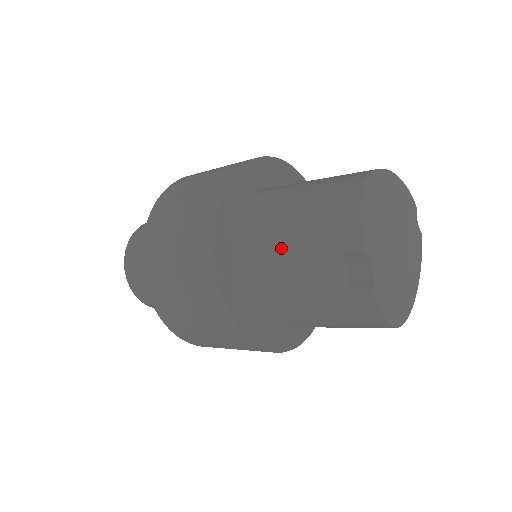
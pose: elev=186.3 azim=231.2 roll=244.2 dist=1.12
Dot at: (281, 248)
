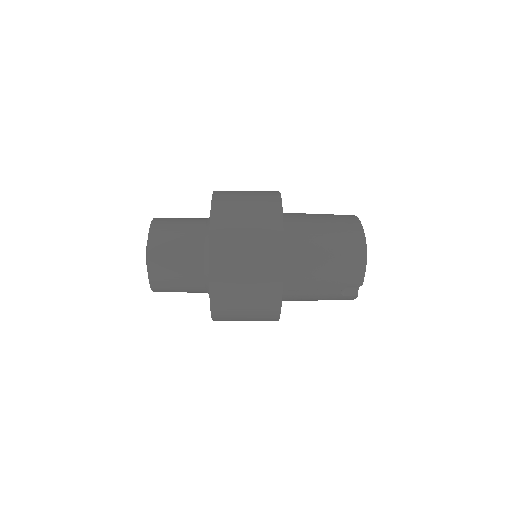
Dot at: (313, 282)
